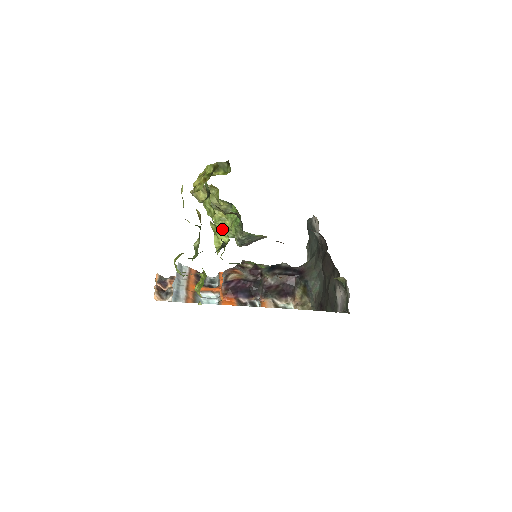
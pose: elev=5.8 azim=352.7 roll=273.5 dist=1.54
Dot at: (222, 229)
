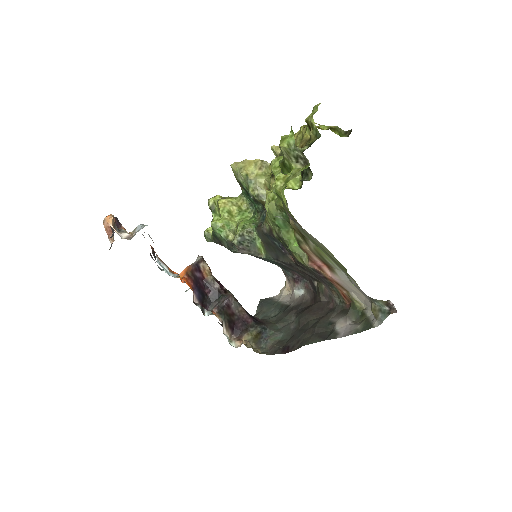
Dot at: occluded
